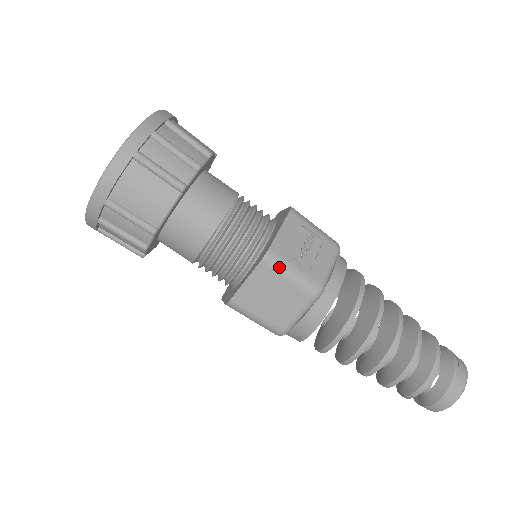
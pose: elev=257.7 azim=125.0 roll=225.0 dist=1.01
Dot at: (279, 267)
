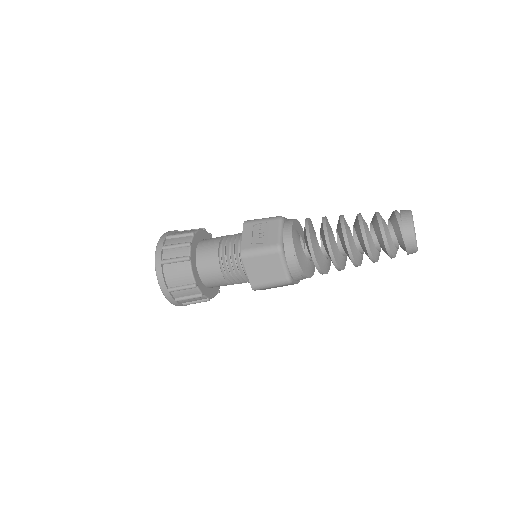
Dot at: (251, 254)
